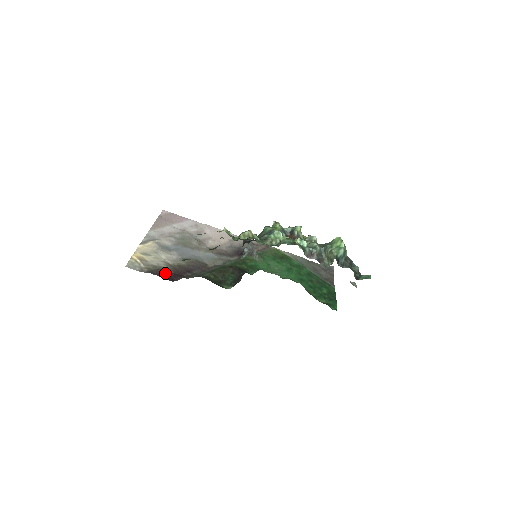
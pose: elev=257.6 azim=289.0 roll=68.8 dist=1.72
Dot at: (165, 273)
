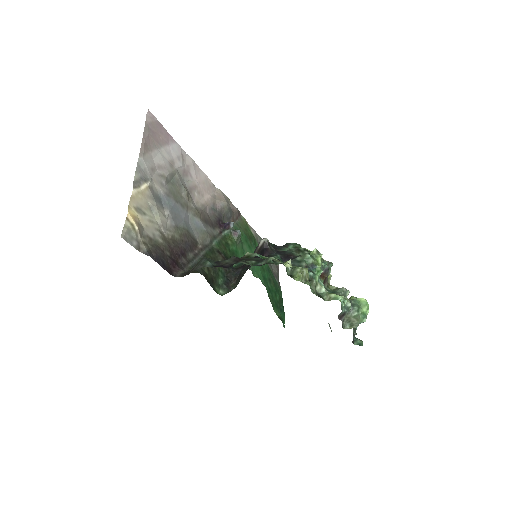
Dot at: (163, 256)
